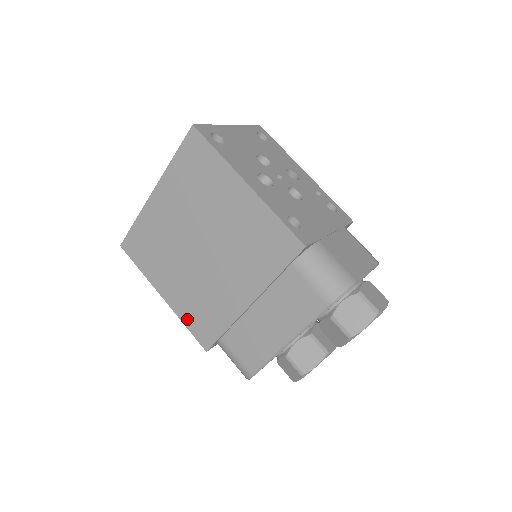
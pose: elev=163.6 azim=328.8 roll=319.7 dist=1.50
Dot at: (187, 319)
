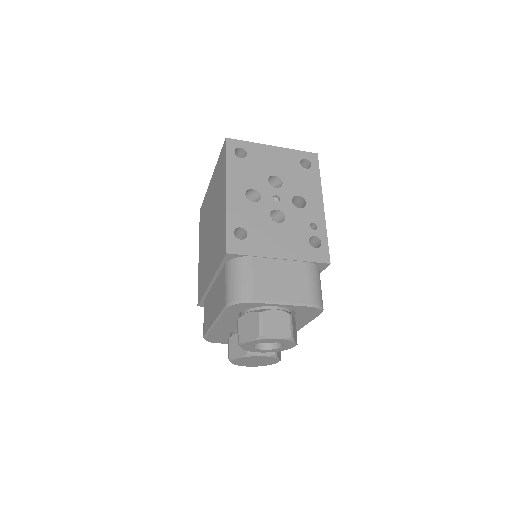
Dot at: (199, 278)
